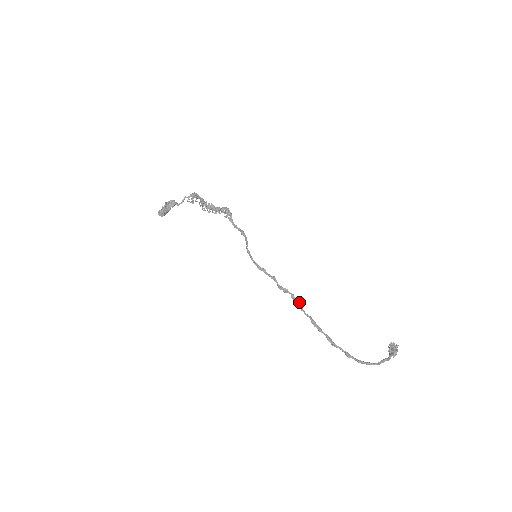
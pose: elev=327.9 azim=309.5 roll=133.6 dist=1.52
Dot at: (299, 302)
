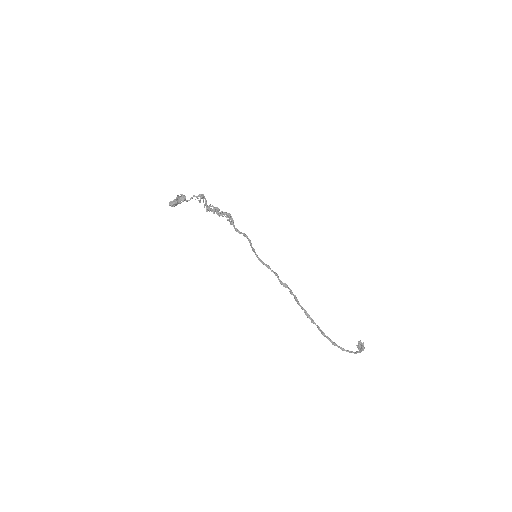
Dot at: occluded
